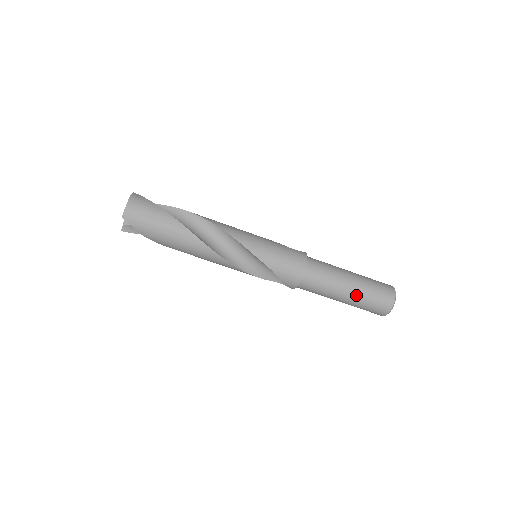
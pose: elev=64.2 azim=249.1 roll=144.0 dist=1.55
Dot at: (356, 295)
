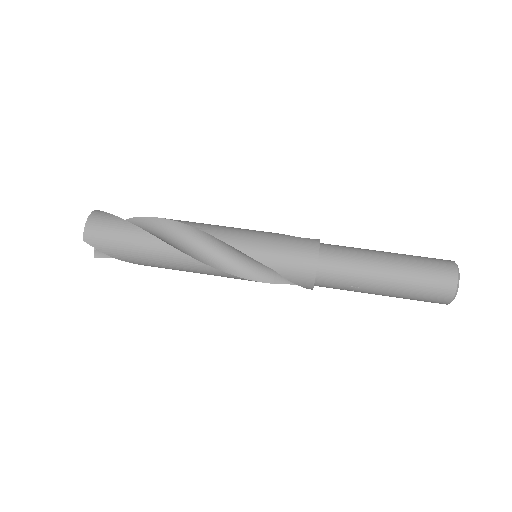
Dot at: (398, 282)
